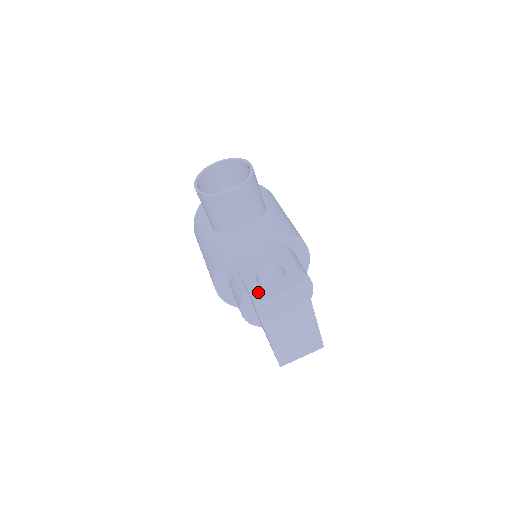
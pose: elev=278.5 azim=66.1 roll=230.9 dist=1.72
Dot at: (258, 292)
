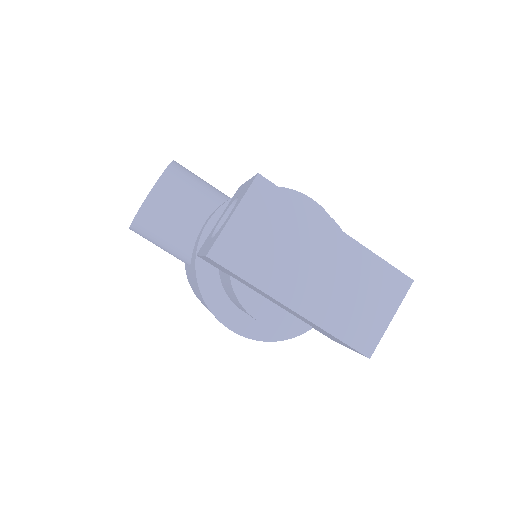
Dot at: (211, 242)
